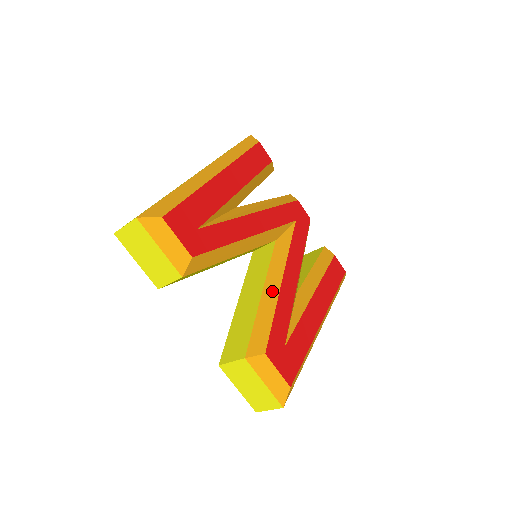
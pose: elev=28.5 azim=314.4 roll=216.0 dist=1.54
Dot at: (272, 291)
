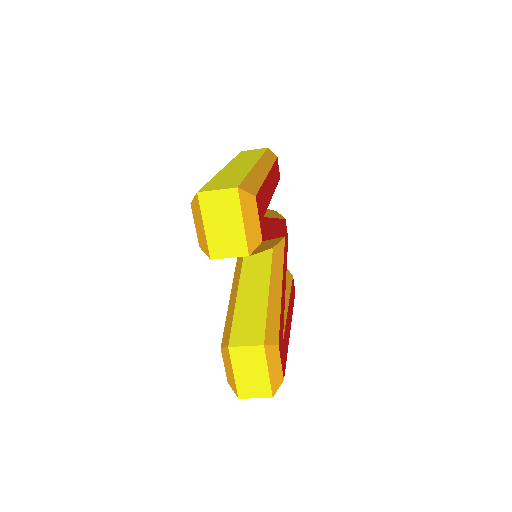
Dot at: (276, 292)
